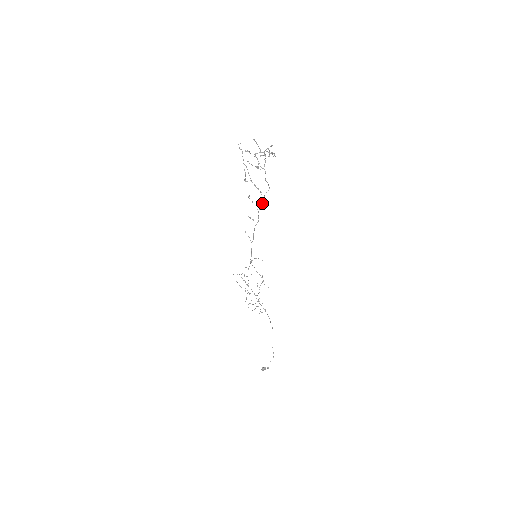
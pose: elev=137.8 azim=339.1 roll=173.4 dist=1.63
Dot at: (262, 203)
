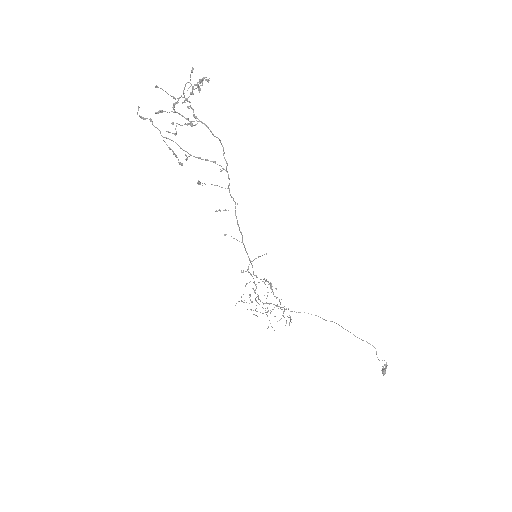
Dot at: occluded
